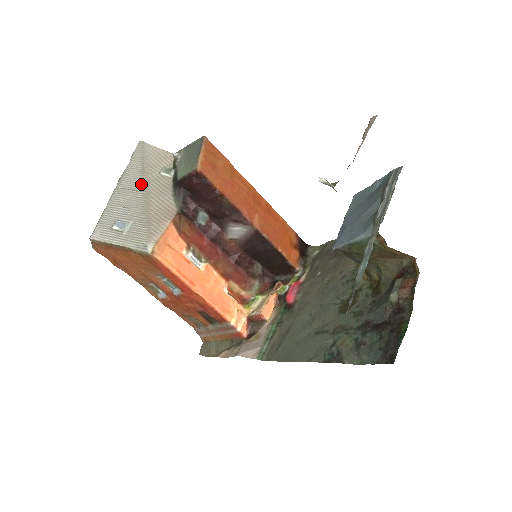
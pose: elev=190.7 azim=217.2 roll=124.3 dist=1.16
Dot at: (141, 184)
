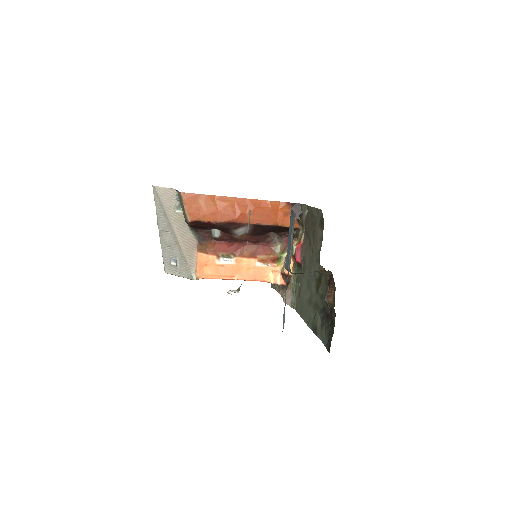
Dot at: (169, 226)
